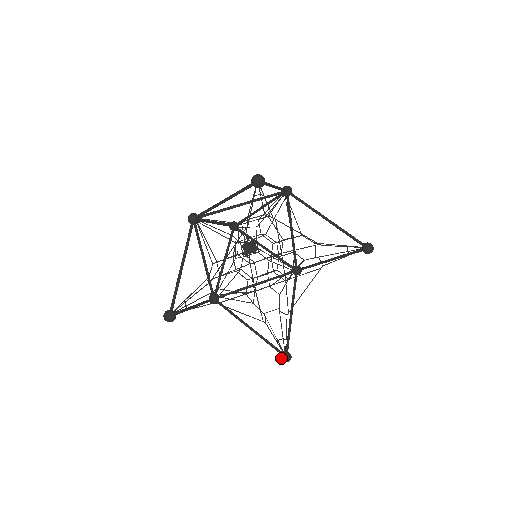
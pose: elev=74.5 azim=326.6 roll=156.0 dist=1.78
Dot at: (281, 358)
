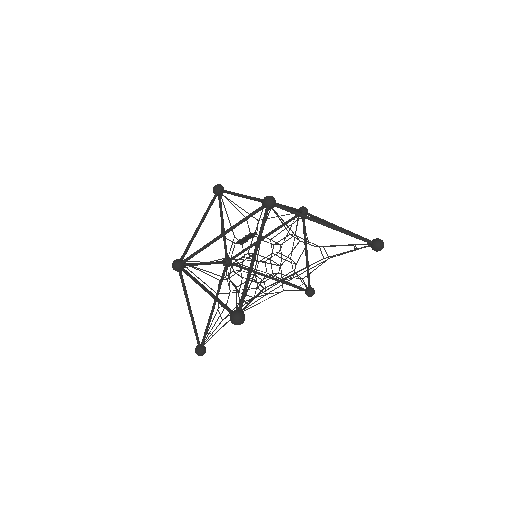
Dot at: occluded
